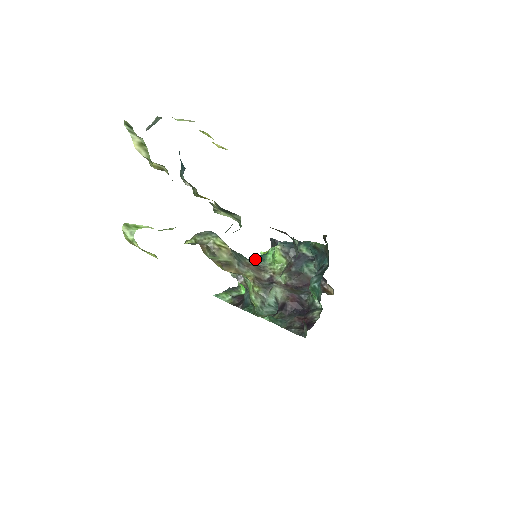
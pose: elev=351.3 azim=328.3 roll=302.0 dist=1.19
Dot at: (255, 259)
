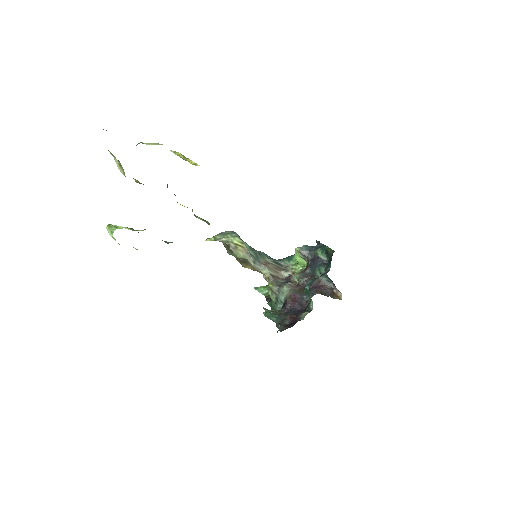
Dot at: (282, 259)
